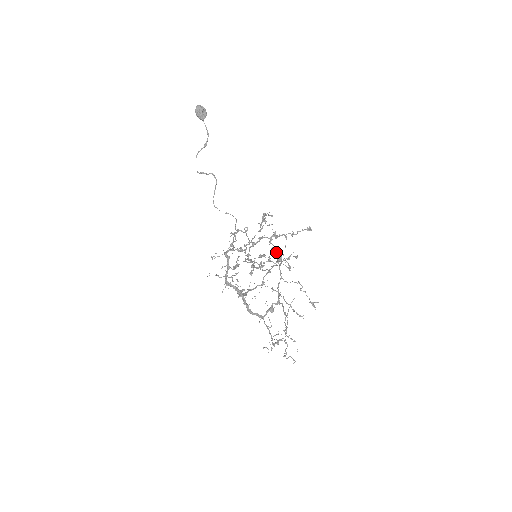
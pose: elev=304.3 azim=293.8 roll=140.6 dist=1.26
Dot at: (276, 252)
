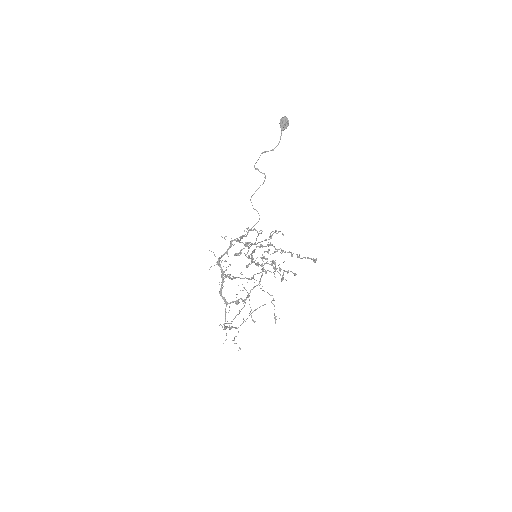
Dot at: (264, 264)
